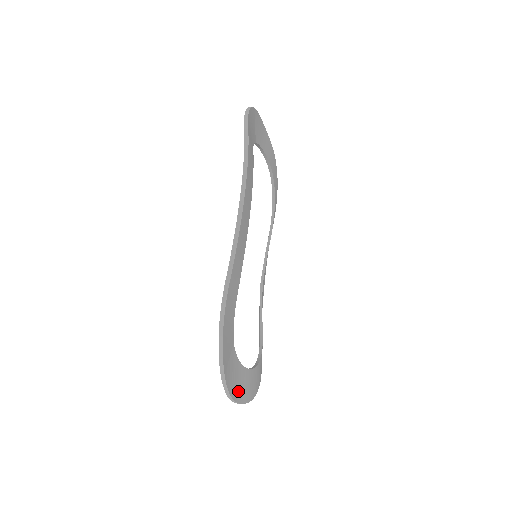
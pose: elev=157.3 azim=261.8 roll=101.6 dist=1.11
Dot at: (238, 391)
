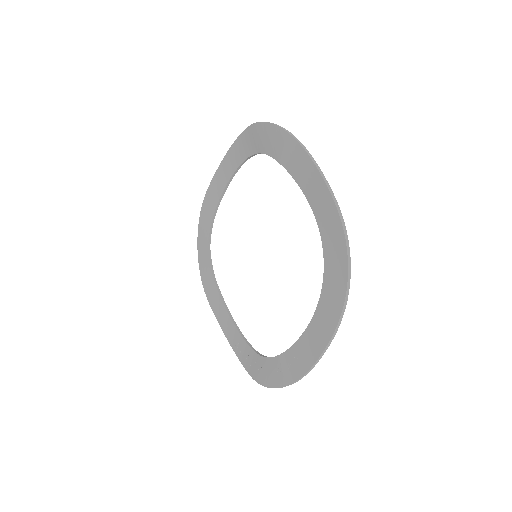
Dot at: (262, 375)
